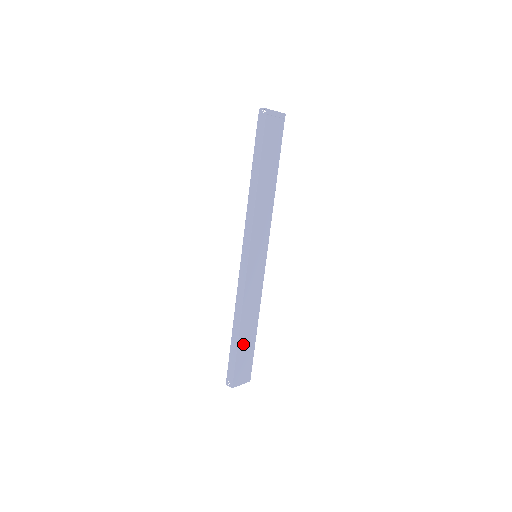
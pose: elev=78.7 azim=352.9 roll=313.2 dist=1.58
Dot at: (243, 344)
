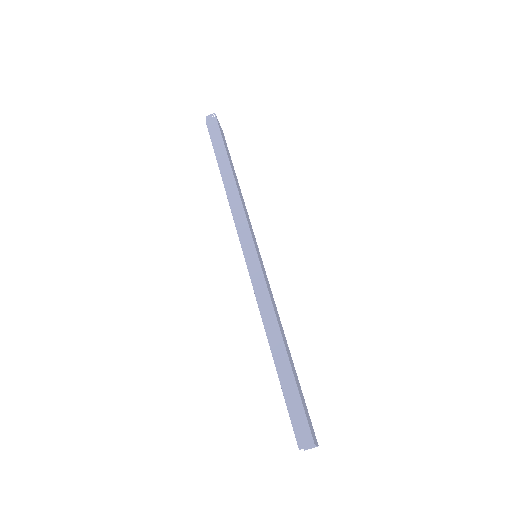
Dot at: (293, 371)
